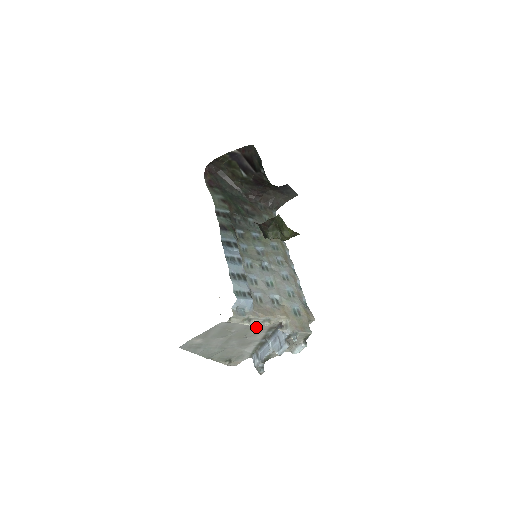
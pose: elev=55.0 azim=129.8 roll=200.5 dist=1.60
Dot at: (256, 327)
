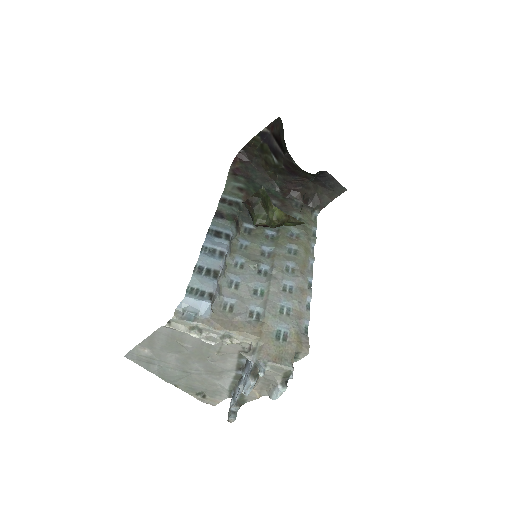
Dot at: (218, 346)
